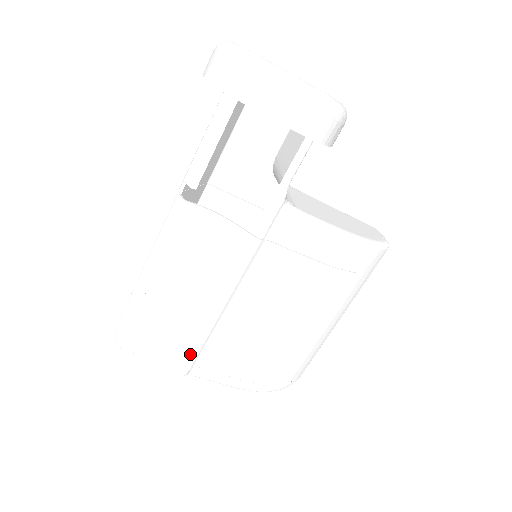
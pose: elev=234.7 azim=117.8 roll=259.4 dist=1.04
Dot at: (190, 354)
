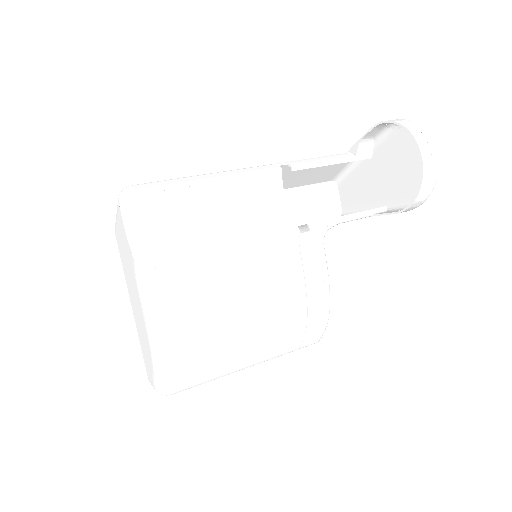
Dot at: (175, 256)
